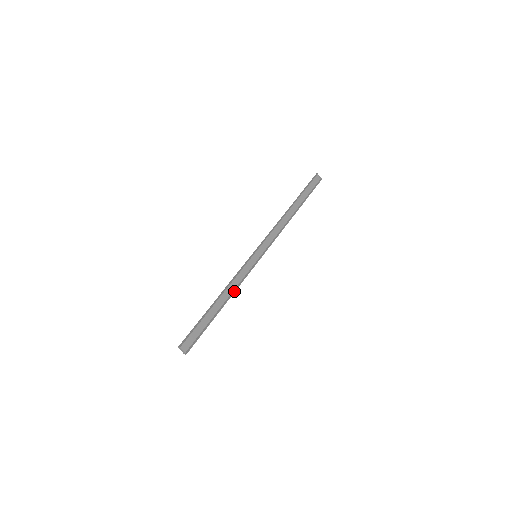
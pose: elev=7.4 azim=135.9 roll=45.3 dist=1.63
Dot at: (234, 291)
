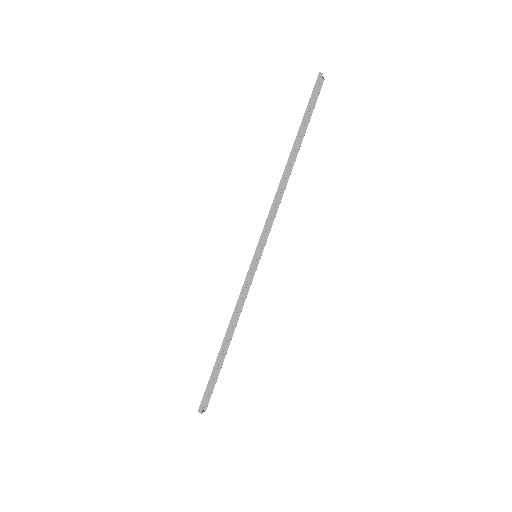
Dot at: (239, 315)
